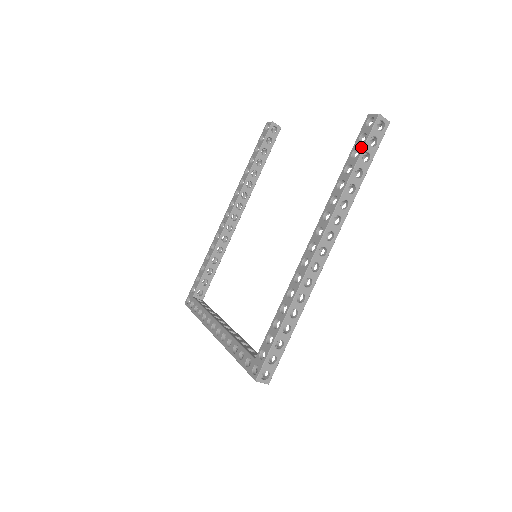
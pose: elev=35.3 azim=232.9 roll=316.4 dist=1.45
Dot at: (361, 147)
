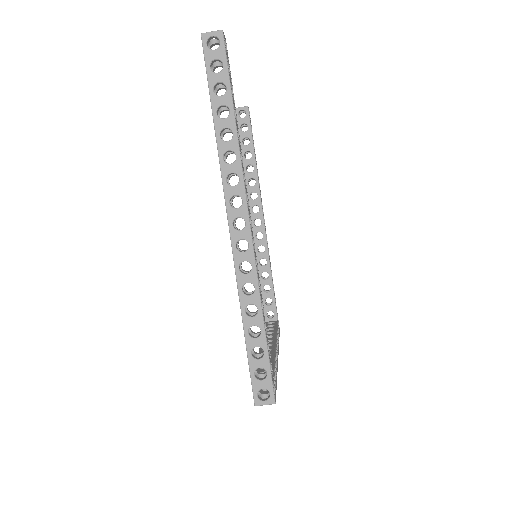
Dot at: (208, 84)
